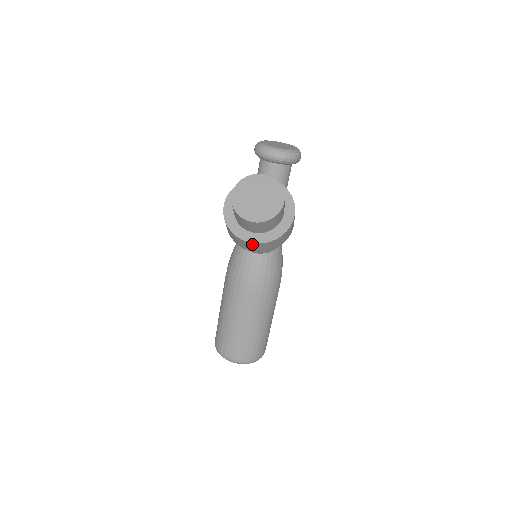
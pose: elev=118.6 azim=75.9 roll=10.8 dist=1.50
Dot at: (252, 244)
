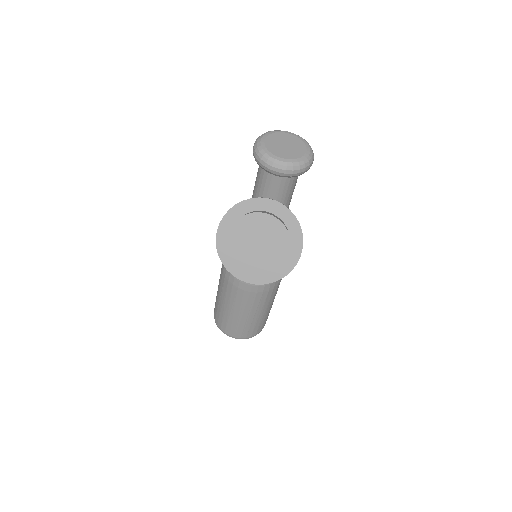
Dot at: (251, 282)
